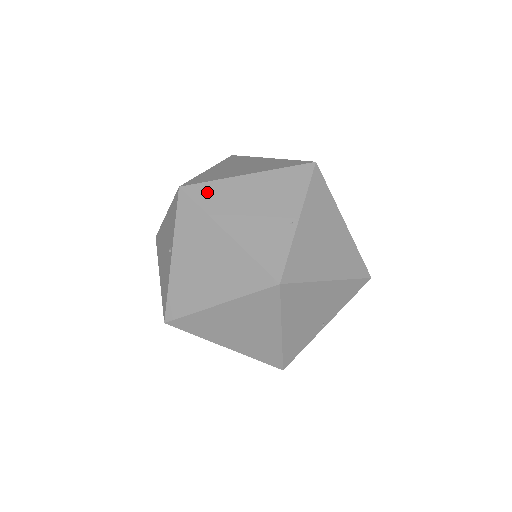
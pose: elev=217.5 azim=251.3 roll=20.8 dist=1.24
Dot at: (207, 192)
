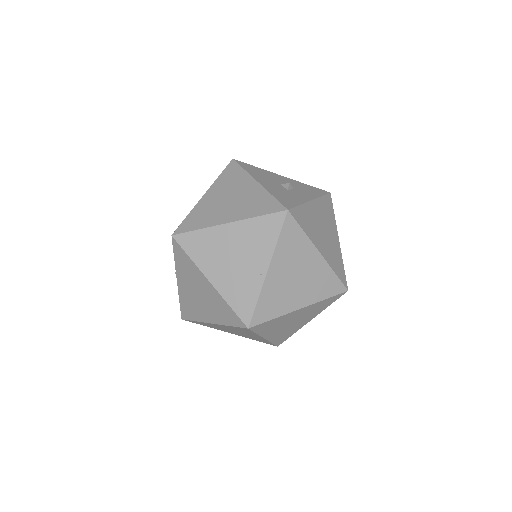
Dot at: (193, 241)
